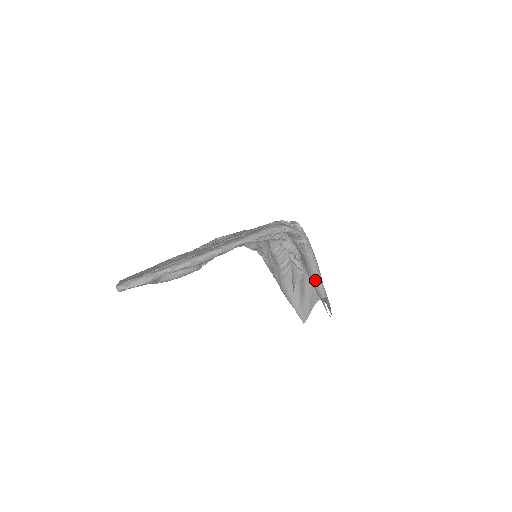
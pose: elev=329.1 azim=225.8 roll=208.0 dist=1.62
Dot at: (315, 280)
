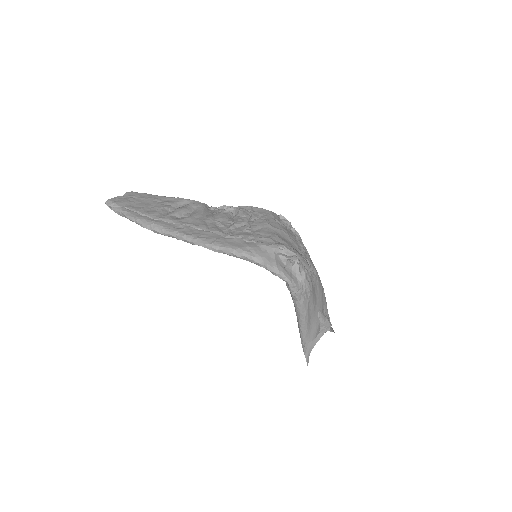
Dot at: (298, 323)
